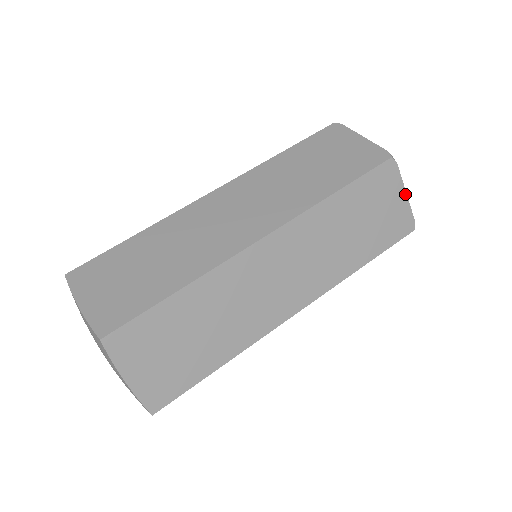
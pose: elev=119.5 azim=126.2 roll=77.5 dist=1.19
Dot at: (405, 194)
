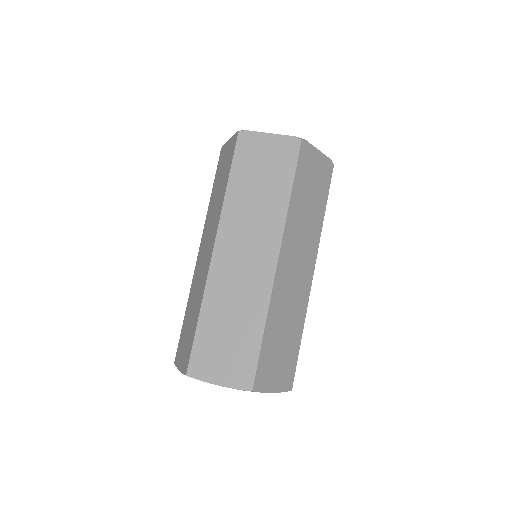
Dot at: (270, 135)
